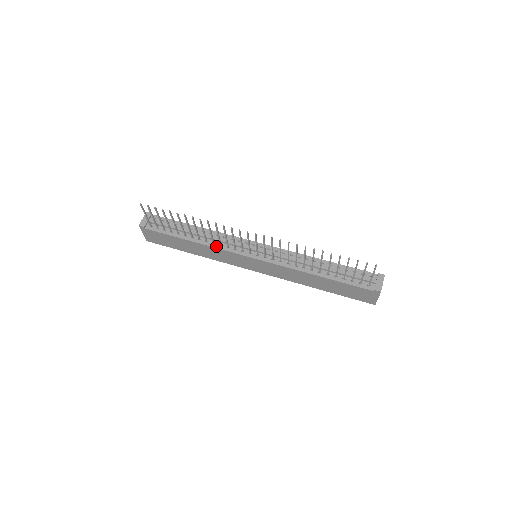
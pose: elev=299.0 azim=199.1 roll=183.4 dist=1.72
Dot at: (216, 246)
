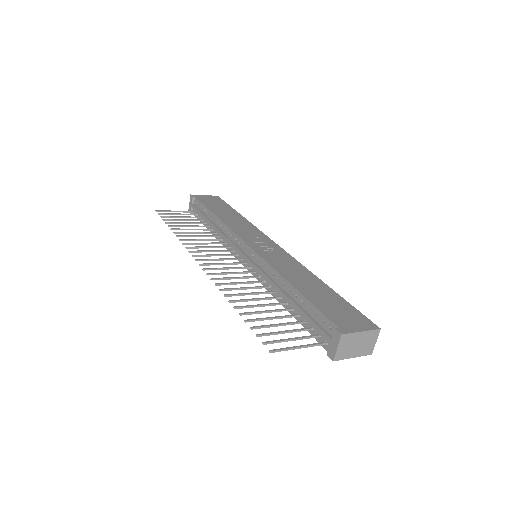
Dot at: (224, 244)
